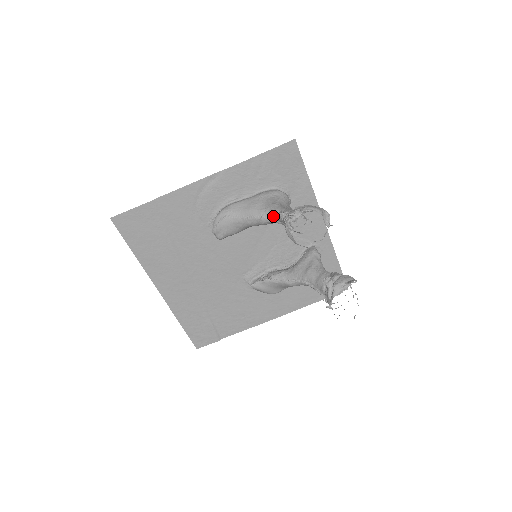
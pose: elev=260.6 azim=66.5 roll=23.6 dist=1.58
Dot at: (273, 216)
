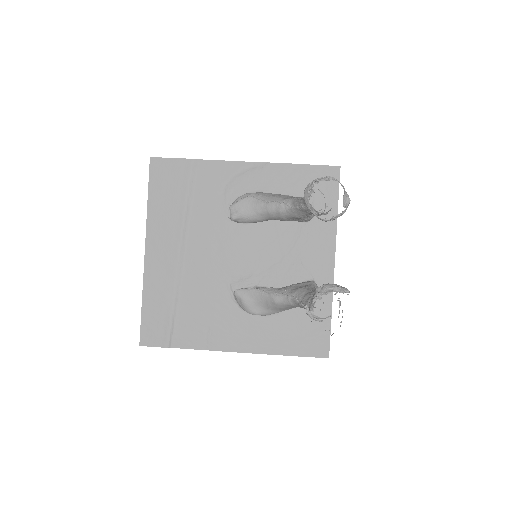
Dot at: (294, 202)
